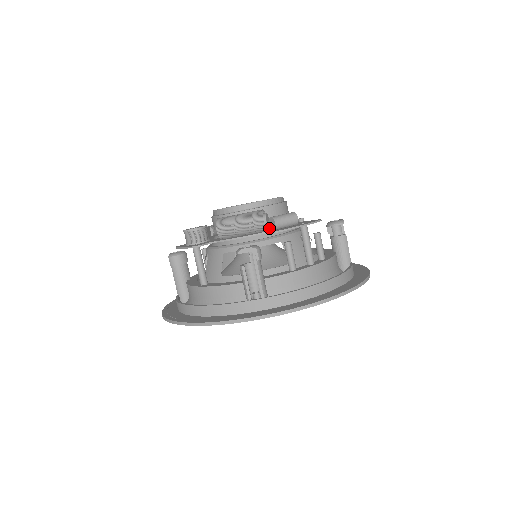
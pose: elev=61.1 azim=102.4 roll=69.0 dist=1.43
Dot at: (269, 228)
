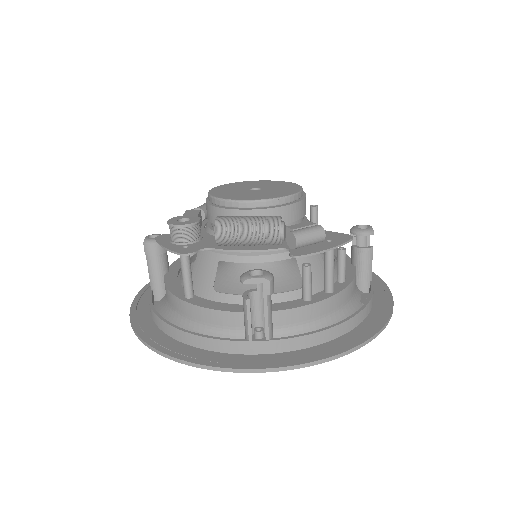
Dot at: occluded
